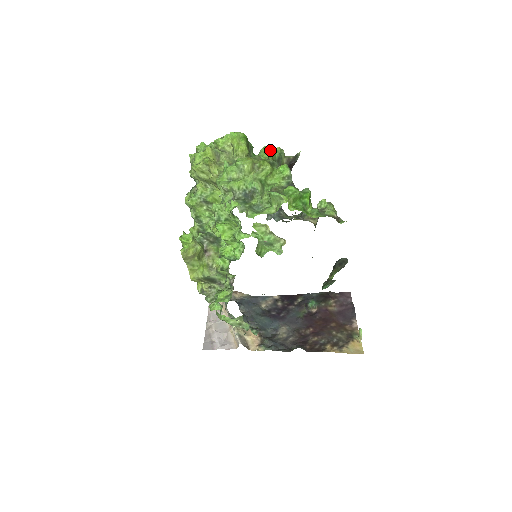
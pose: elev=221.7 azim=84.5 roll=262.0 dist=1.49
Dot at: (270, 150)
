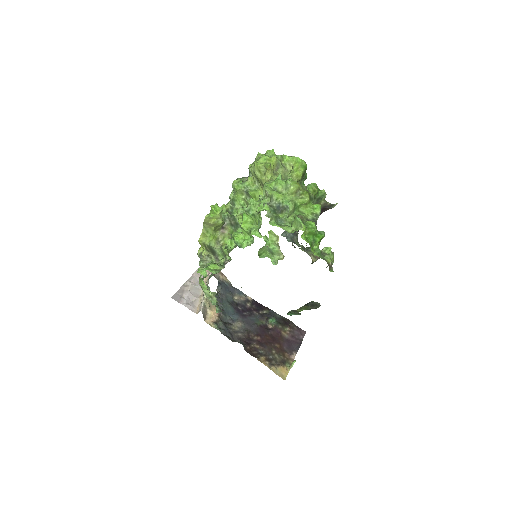
Dot at: (317, 188)
